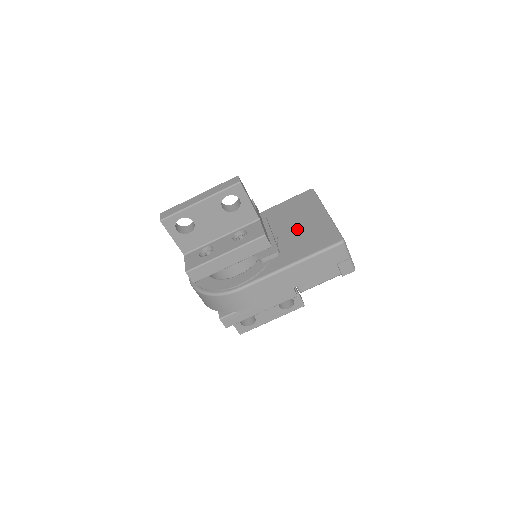
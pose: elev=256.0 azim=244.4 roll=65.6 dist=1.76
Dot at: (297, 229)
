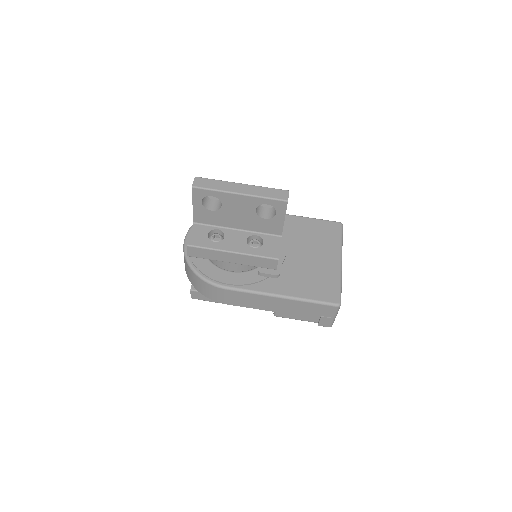
Dot at: (307, 260)
